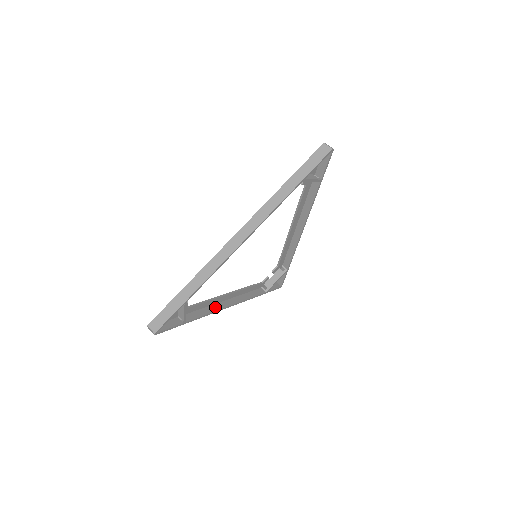
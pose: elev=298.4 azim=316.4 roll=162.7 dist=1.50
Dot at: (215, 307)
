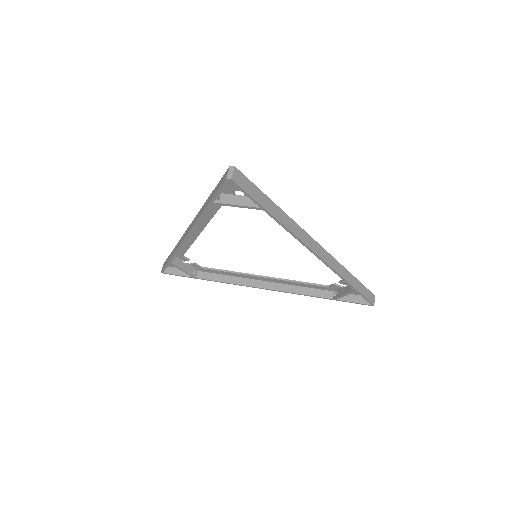
Dot at: (242, 281)
